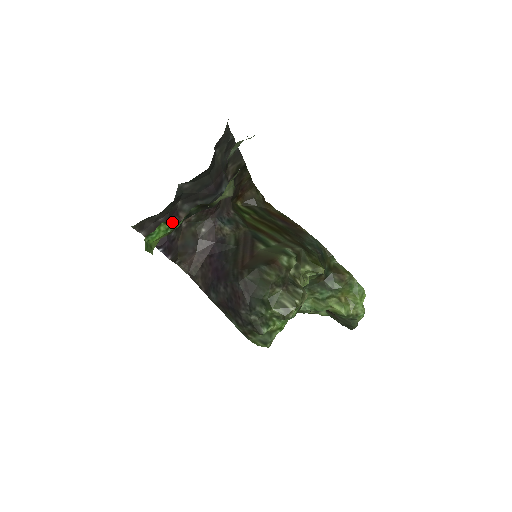
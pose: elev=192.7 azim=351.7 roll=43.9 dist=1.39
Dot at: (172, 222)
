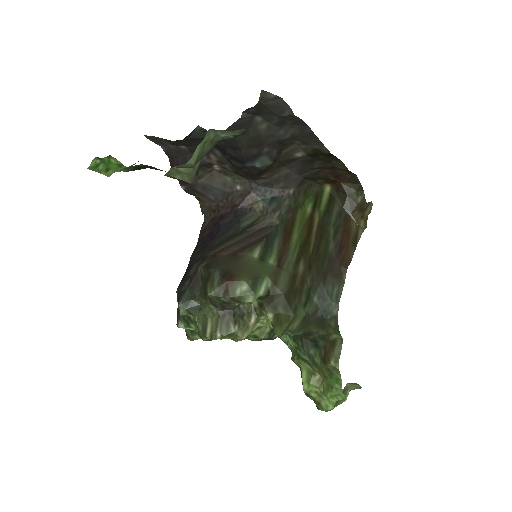
Dot at: occluded
